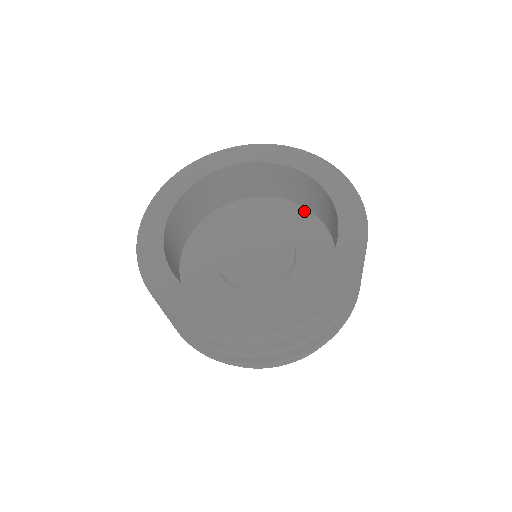
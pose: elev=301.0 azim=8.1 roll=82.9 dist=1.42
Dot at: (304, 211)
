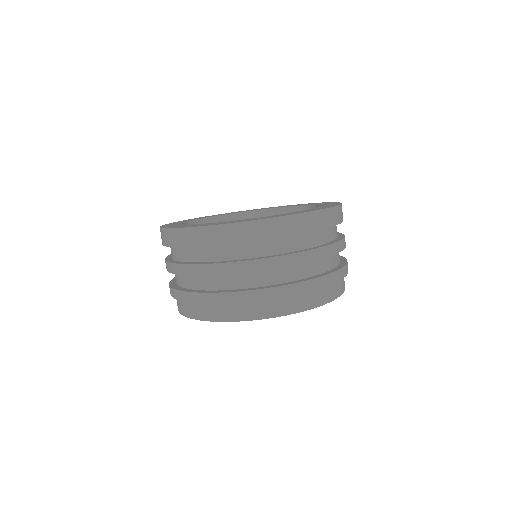
Dot at: occluded
